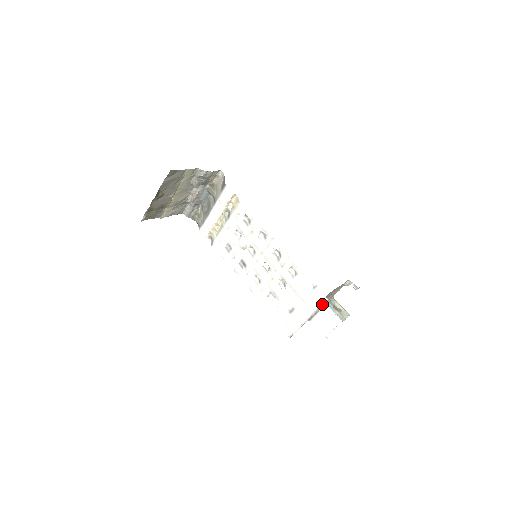
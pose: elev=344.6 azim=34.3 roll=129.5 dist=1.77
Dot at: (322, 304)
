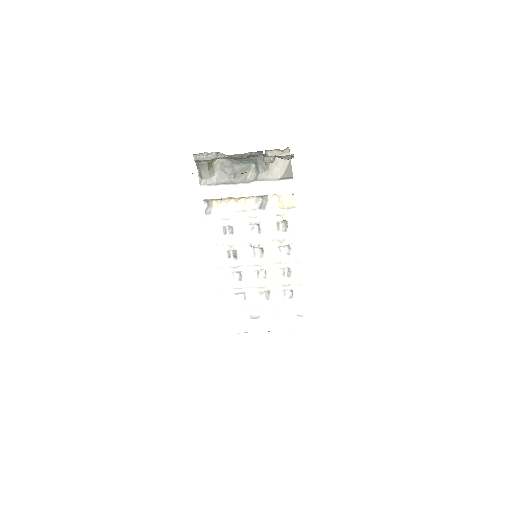
Dot at: (294, 329)
